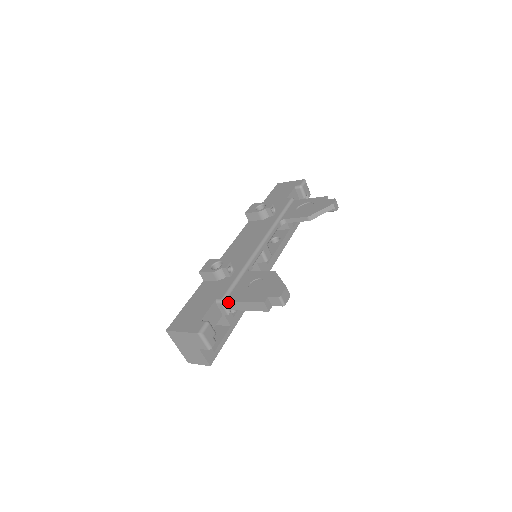
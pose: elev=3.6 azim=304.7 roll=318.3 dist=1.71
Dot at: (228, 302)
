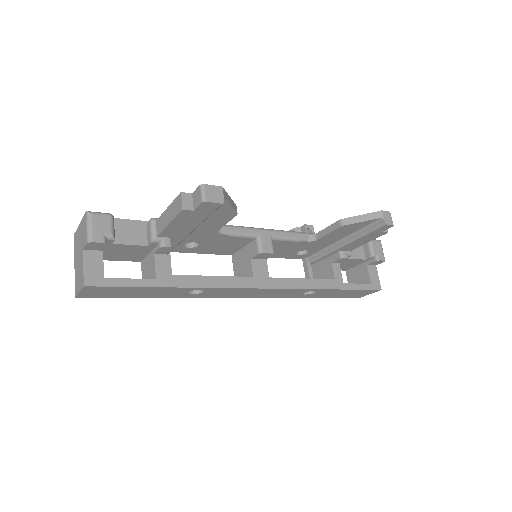
Dot at: (157, 220)
